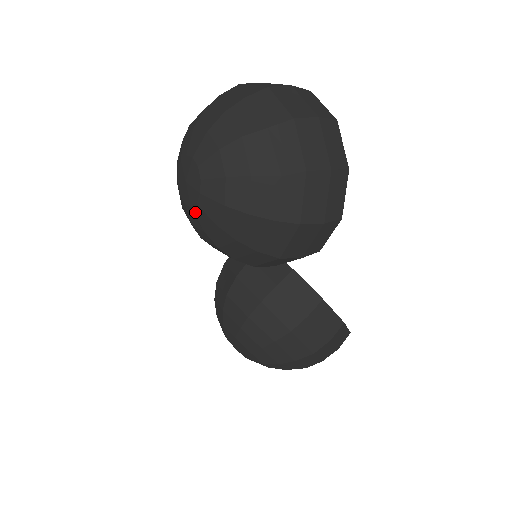
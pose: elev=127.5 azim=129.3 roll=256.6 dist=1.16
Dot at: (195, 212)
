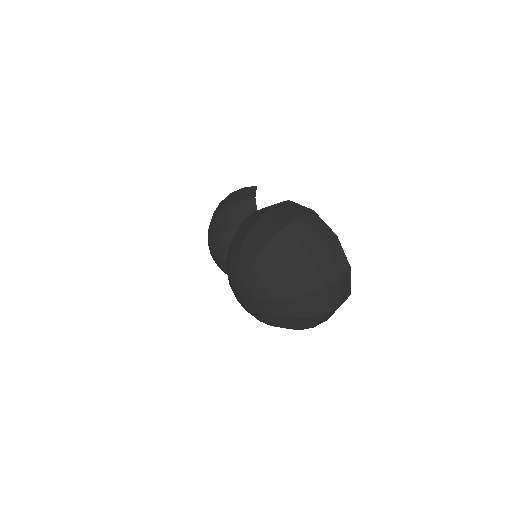
Dot at: (238, 301)
